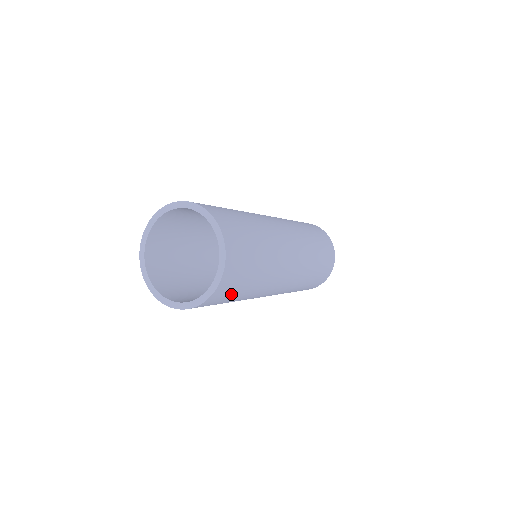
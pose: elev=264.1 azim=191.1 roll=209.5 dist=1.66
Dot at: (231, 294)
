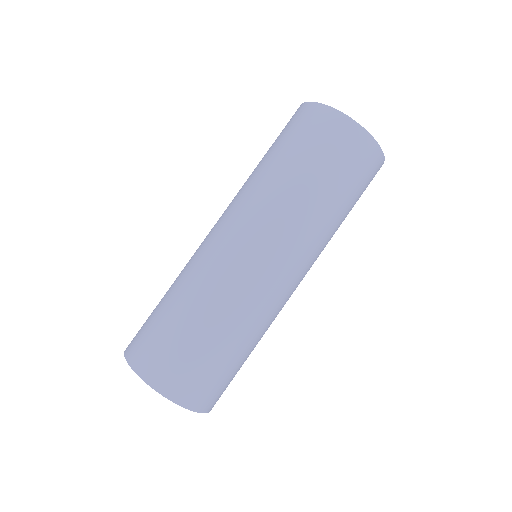
Dot at: (232, 379)
